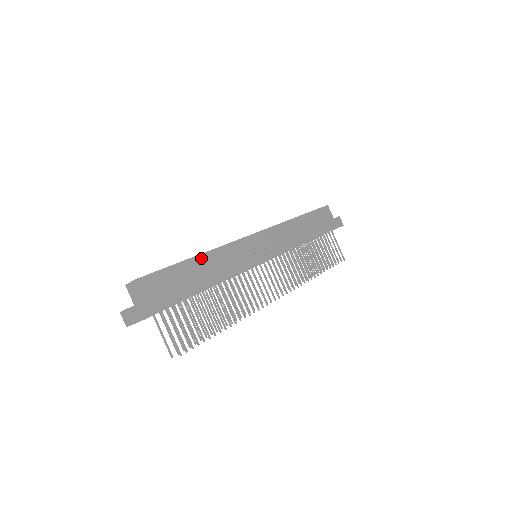
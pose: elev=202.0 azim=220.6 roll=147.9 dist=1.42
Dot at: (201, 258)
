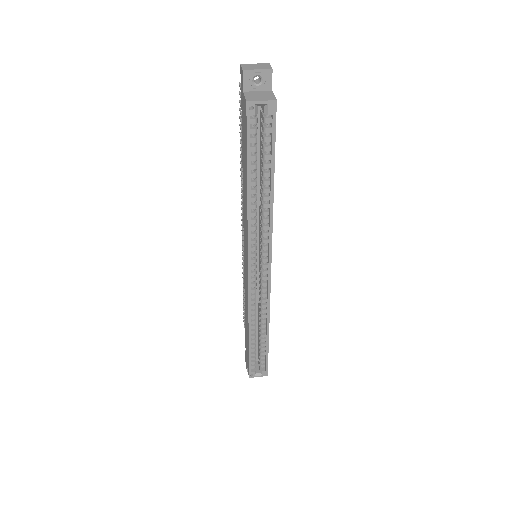
Dot at: (268, 329)
